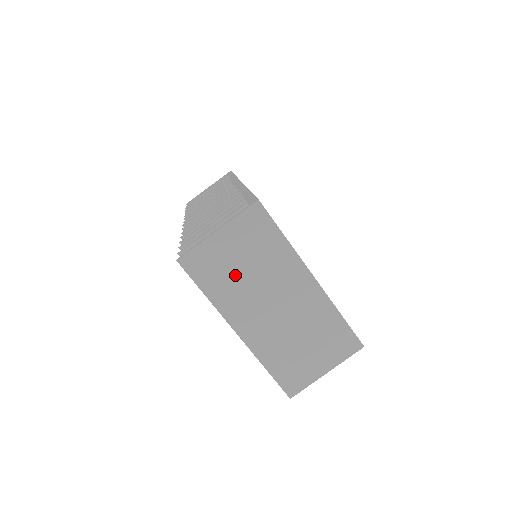
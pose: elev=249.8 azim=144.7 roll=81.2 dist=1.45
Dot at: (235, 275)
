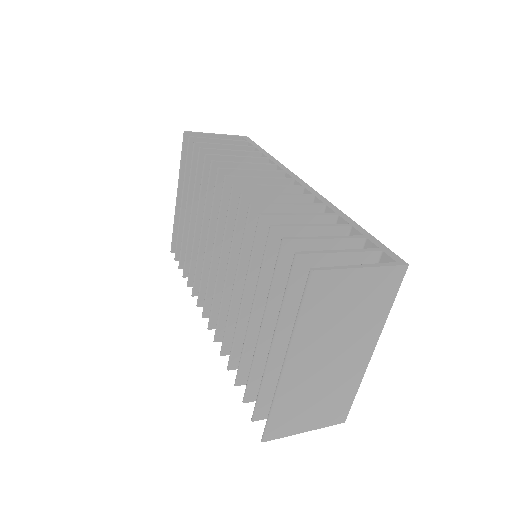
Dot at: (334, 315)
